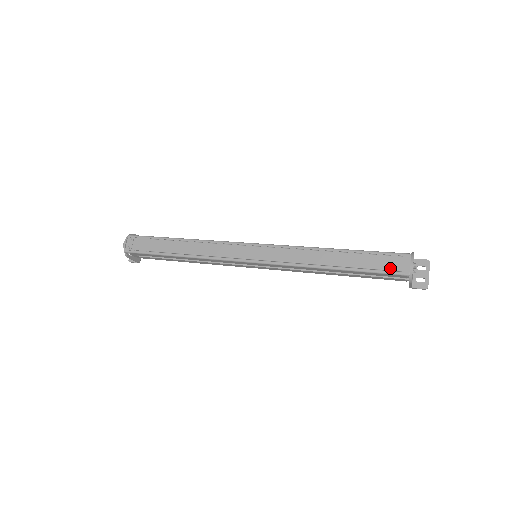
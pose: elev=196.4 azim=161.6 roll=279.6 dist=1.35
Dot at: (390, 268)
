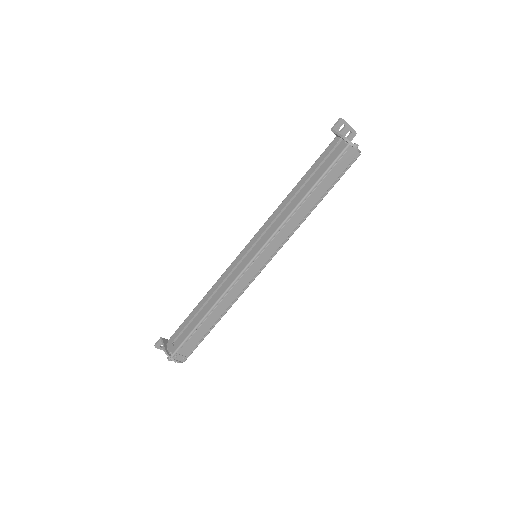
Dot at: (347, 166)
